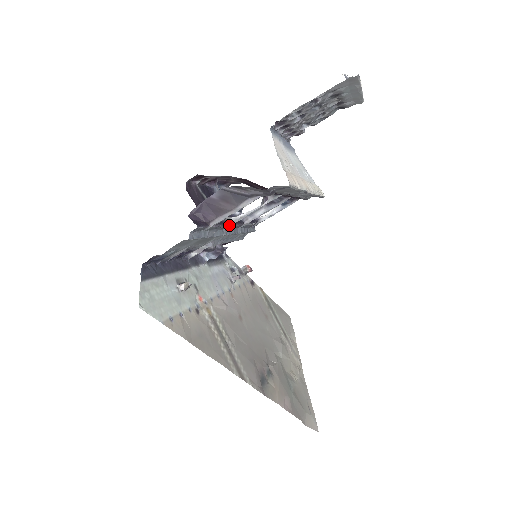
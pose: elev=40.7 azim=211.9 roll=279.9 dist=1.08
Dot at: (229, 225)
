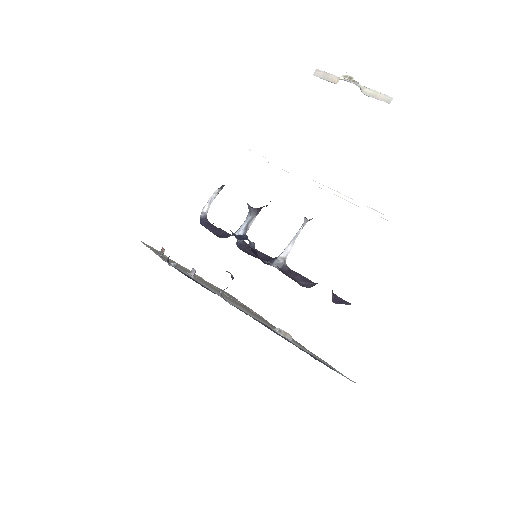
Dot at: (282, 264)
